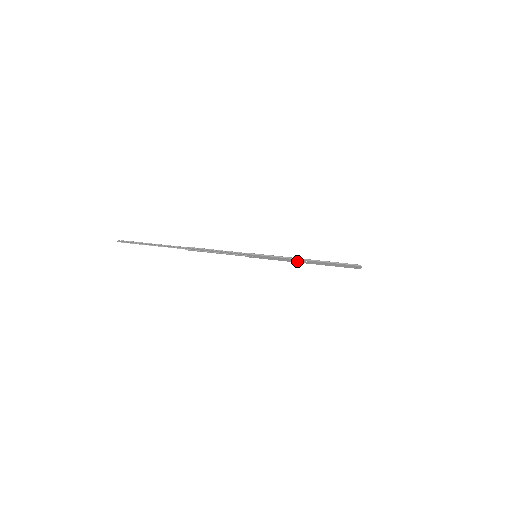
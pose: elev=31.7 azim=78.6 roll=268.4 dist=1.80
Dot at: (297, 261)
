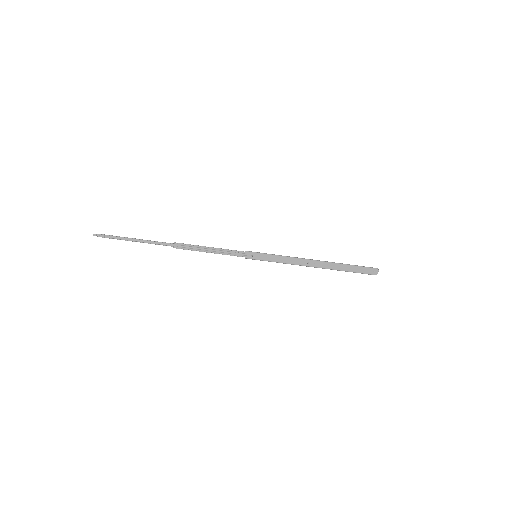
Dot at: (304, 263)
